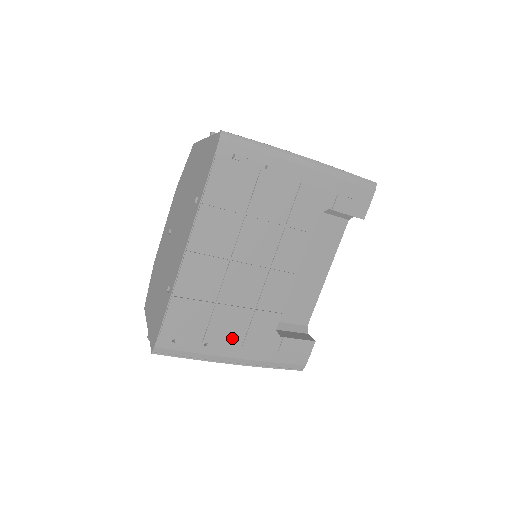
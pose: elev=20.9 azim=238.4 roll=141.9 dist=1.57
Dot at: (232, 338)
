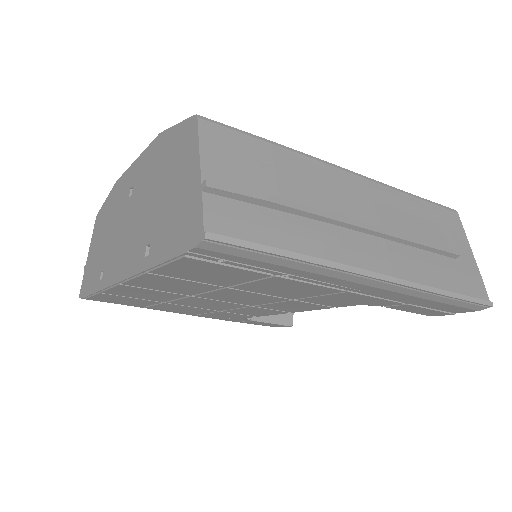
Dot at: (184, 312)
